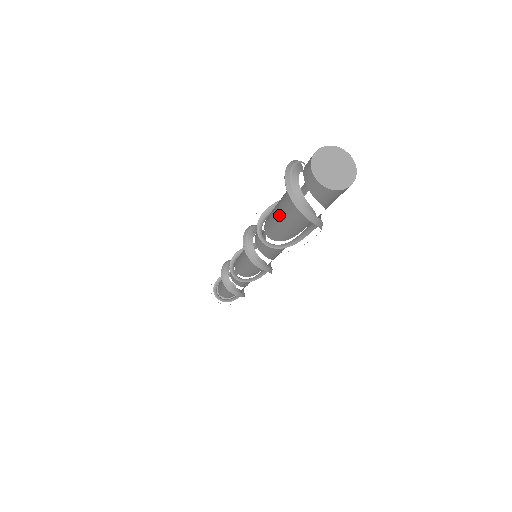
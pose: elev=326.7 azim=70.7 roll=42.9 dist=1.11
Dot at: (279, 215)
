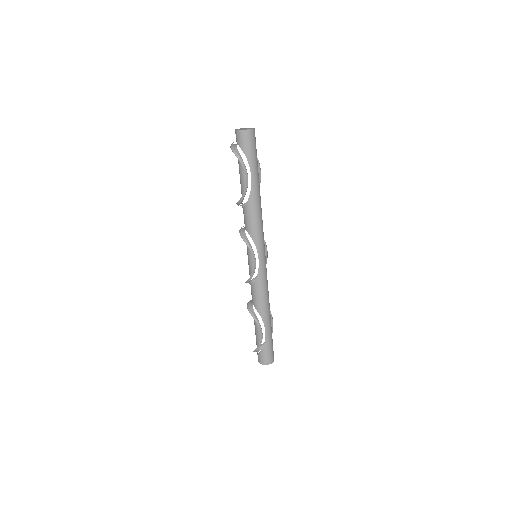
Dot at: occluded
